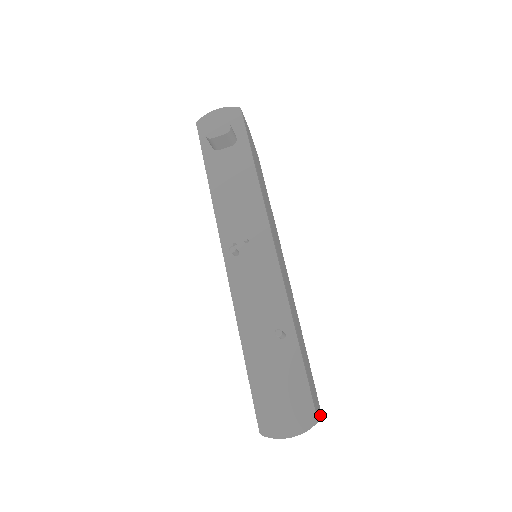
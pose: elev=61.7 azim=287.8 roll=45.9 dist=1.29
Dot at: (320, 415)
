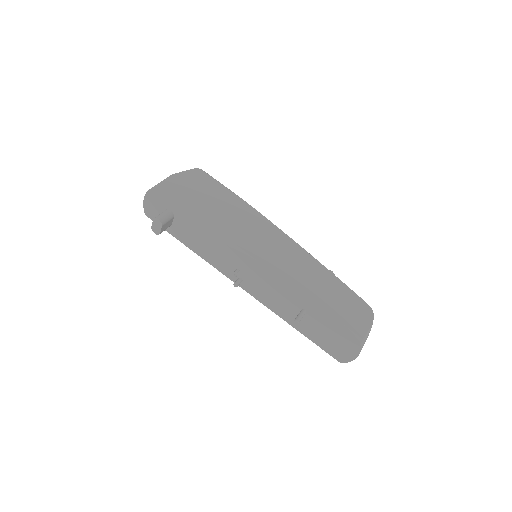
Dot at: (370, 322)
